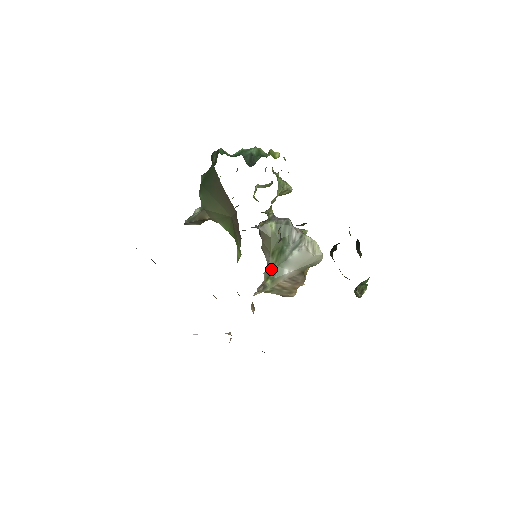
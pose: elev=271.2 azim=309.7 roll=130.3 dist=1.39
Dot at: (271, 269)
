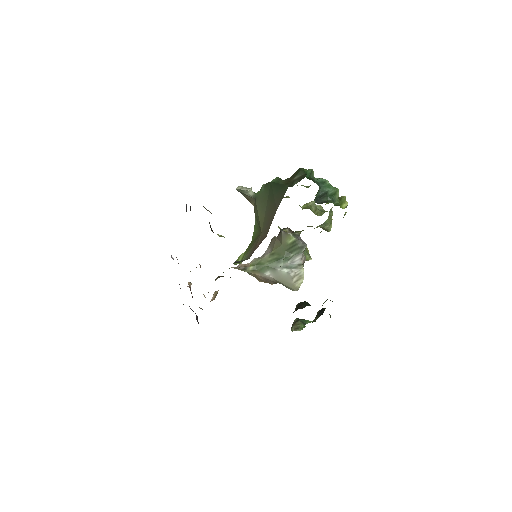
Dot at: (261, 262)
